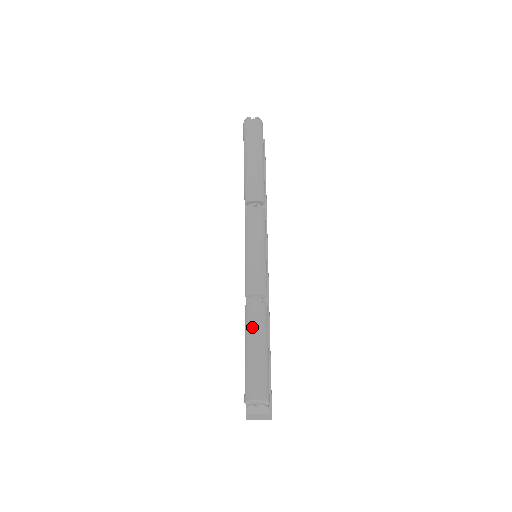
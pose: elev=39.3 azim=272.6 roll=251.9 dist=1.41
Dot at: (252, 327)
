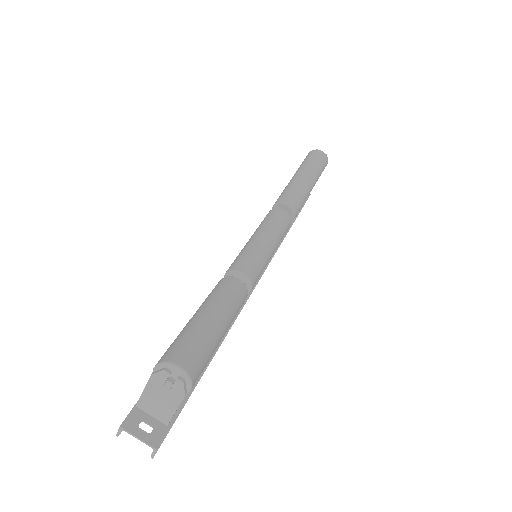
Dot at: (220, 296)
